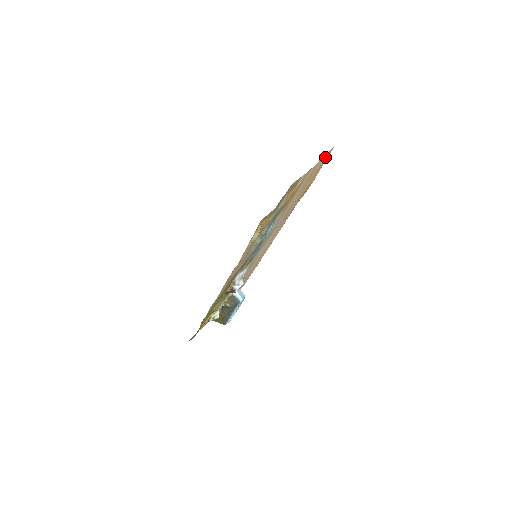
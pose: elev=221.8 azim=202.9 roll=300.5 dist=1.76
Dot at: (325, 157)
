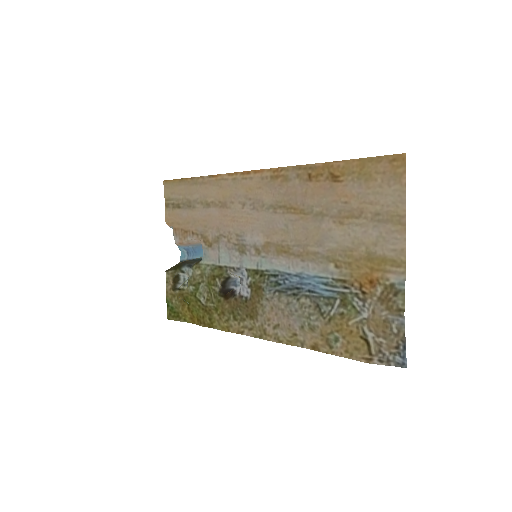
Dot at: (392, 177)
